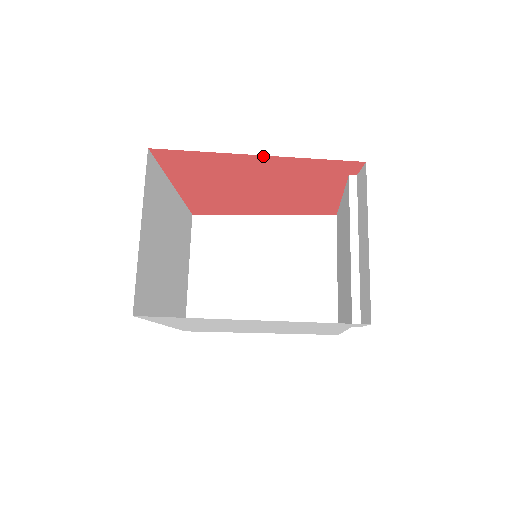
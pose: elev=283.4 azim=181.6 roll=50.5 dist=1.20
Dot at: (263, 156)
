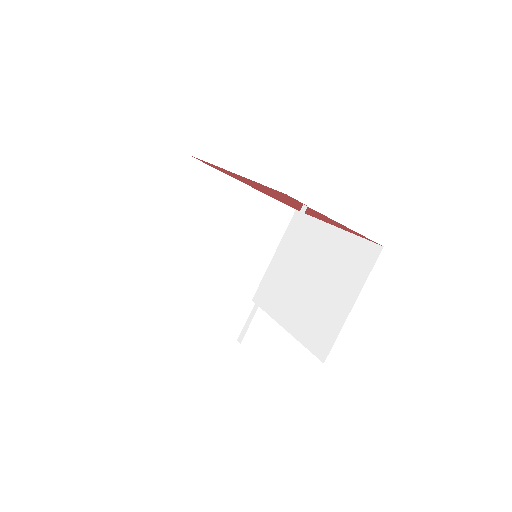
Dot at: occluded
